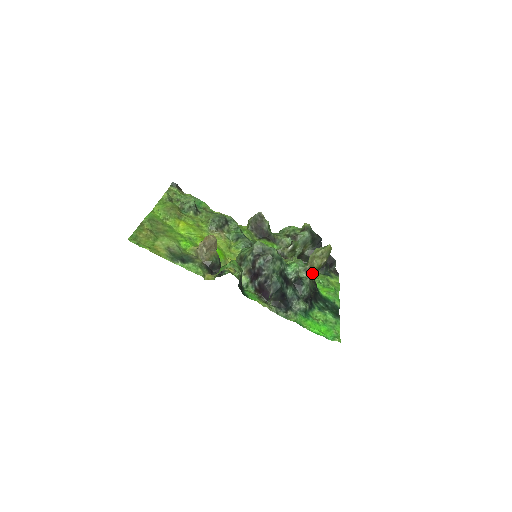
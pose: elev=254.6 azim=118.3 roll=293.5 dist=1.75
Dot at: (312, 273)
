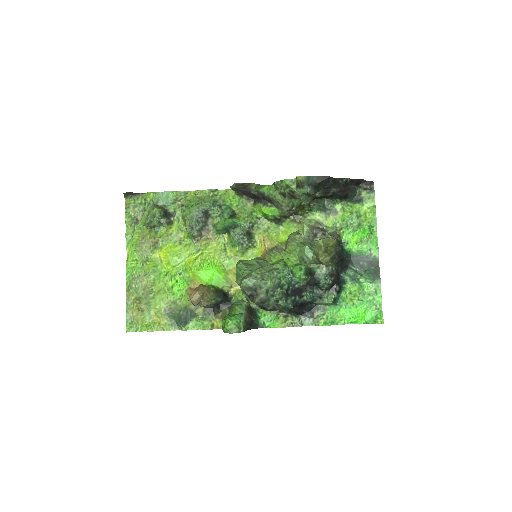
Dot at: occluded
